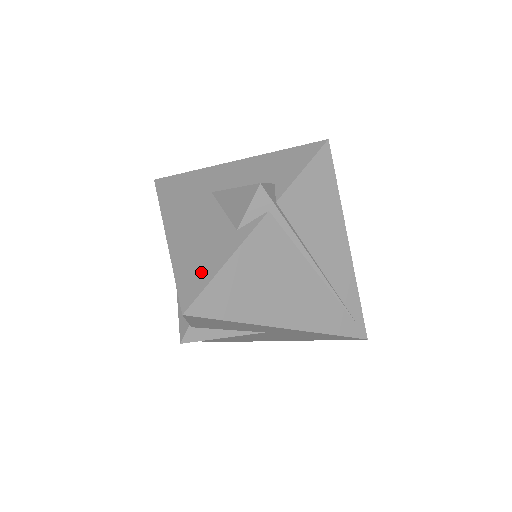
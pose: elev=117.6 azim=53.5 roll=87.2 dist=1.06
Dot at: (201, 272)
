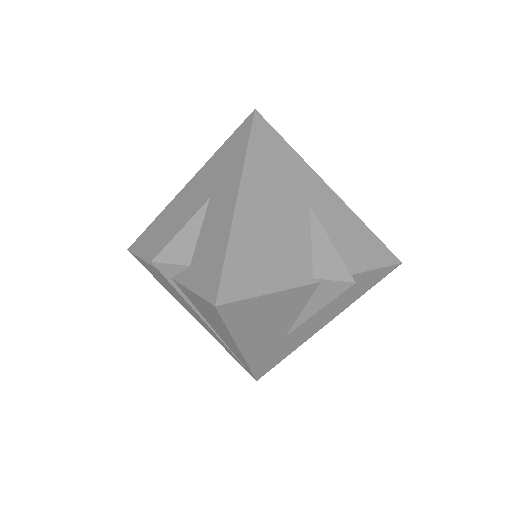
Dot at: (146, 244)
